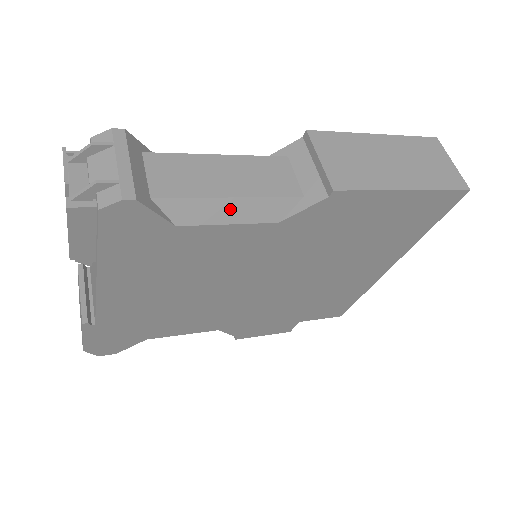
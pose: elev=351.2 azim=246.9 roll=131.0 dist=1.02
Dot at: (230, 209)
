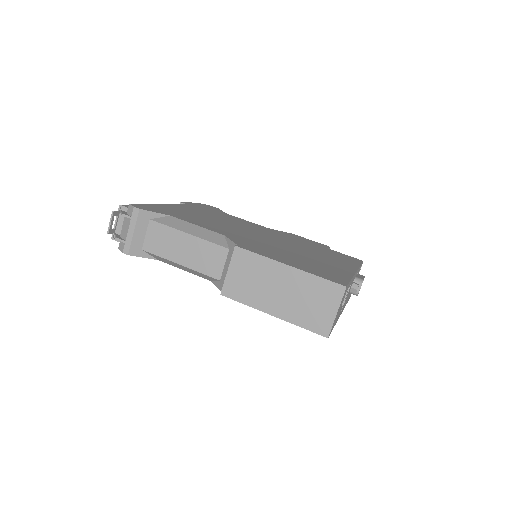
Dot at: (181, 267)
